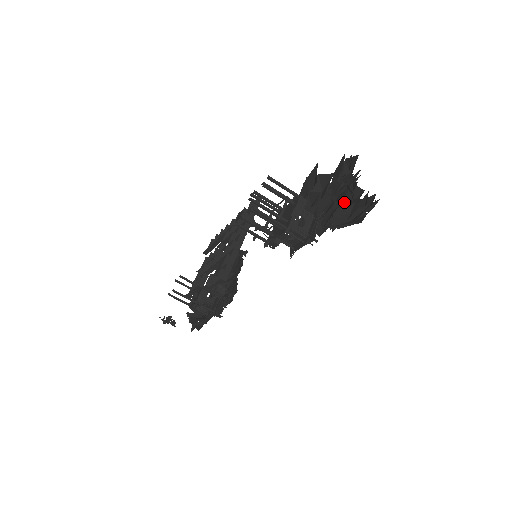
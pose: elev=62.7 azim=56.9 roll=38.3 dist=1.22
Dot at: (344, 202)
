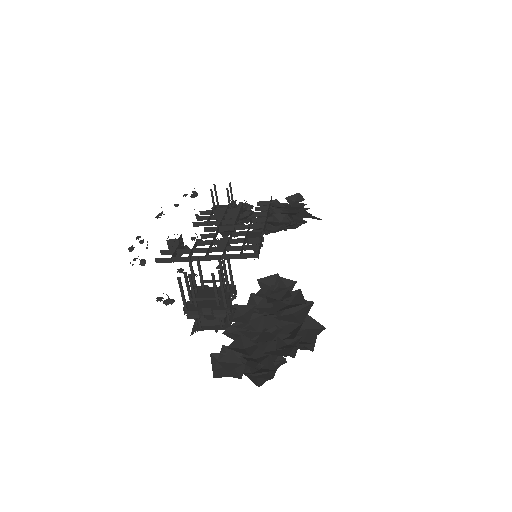
Dot at: (251, 350)
